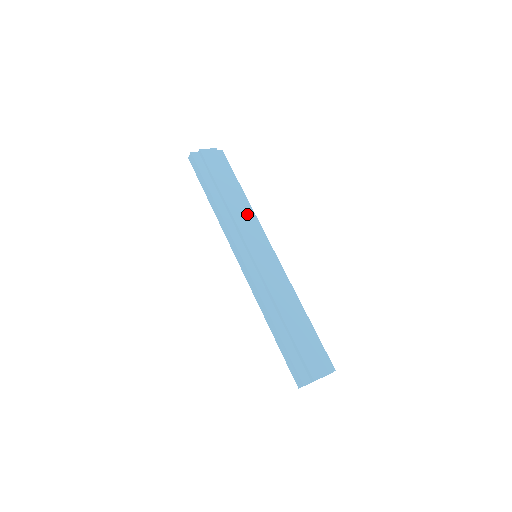
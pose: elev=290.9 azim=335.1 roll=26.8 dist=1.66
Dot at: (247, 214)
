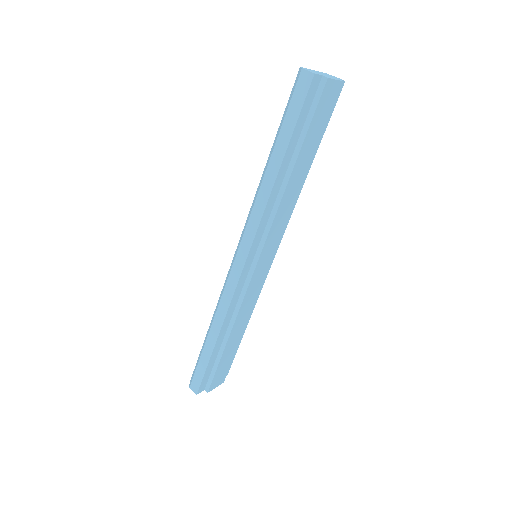
Dot at: (291, 208)
